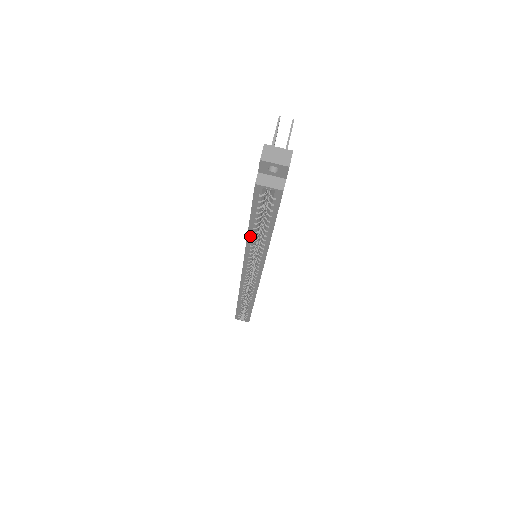
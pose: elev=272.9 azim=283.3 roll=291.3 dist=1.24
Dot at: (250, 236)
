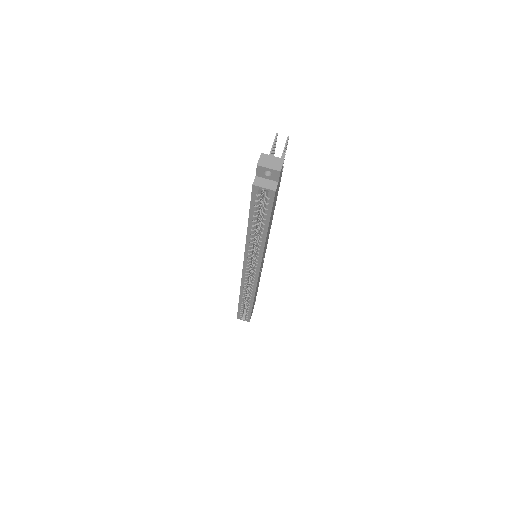
Dot at: (249, 233)
